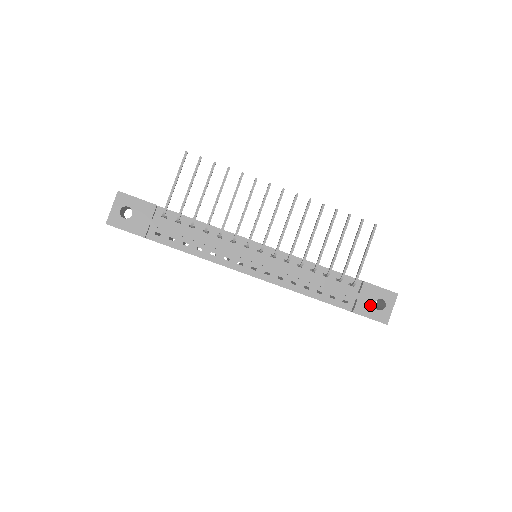
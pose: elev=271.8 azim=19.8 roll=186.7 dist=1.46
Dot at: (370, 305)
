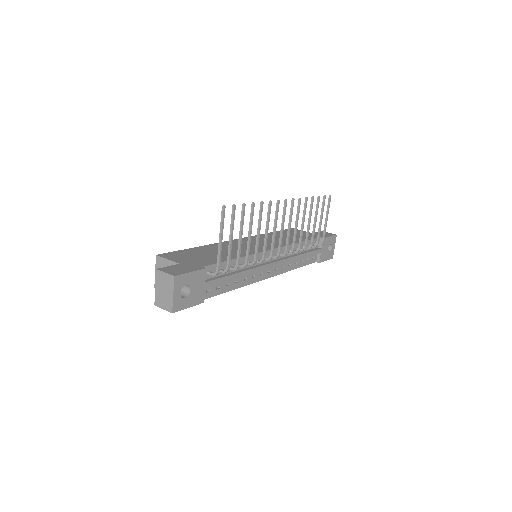
Dot at: (326, 252)
